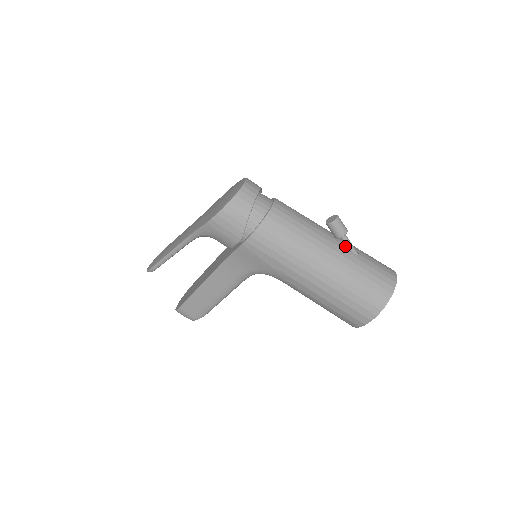
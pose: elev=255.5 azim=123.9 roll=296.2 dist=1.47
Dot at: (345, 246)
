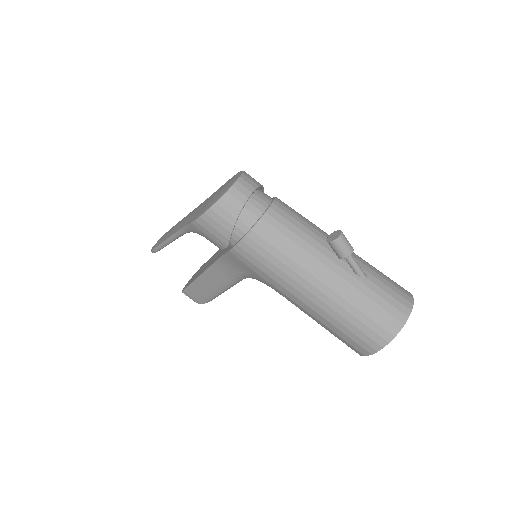
Dot at: (350, 266)
